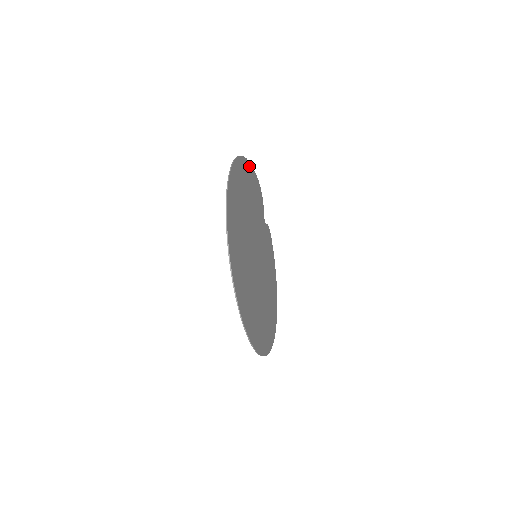
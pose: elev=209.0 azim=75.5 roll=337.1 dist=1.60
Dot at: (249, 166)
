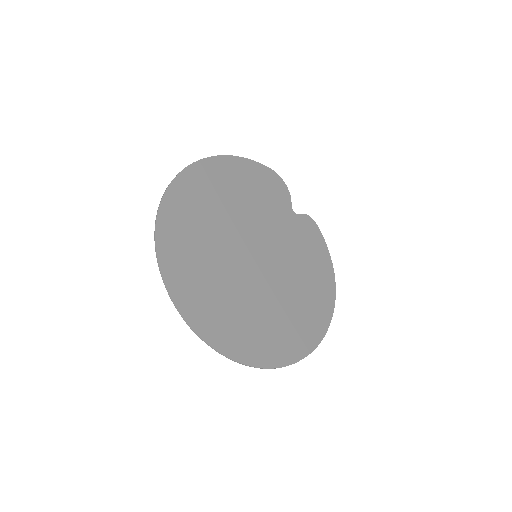
Dot at: (241, 161)
